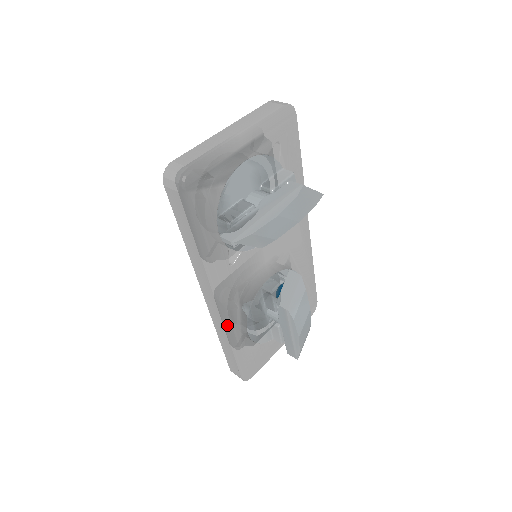
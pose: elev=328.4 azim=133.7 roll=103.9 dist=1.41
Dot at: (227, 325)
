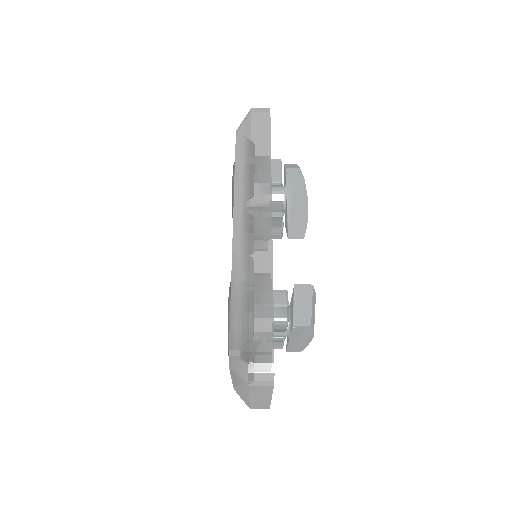
Dot at: occluded
